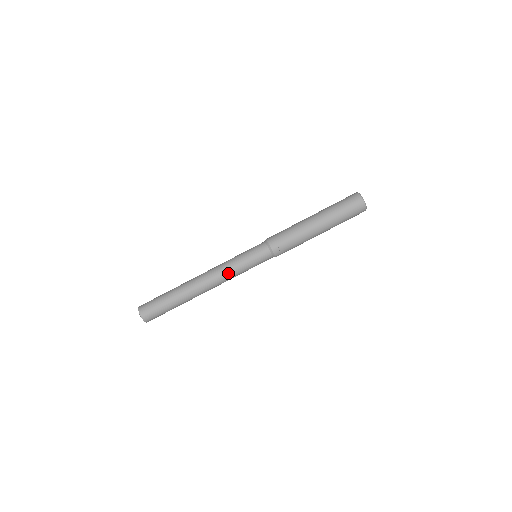
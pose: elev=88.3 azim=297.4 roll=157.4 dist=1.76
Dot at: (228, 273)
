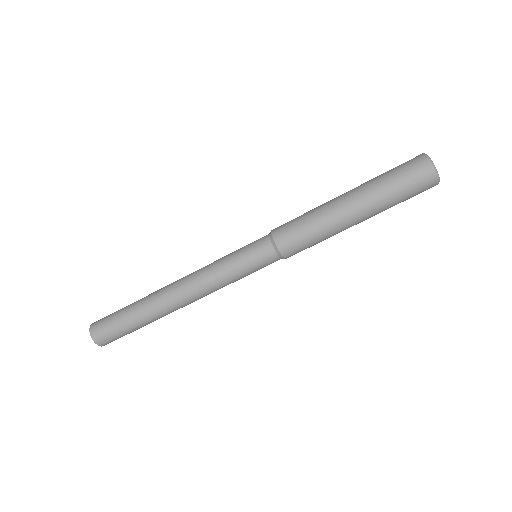
Dot at: occluded
